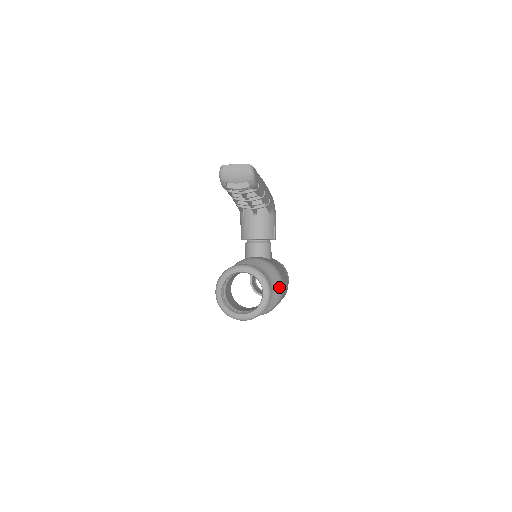
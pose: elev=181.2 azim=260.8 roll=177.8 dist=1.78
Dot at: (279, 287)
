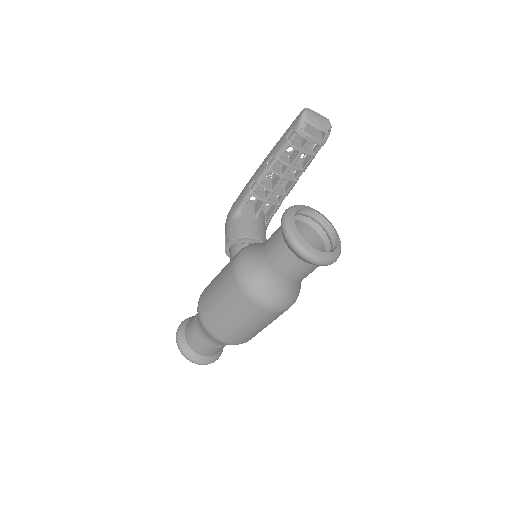
Dot at: occluded
